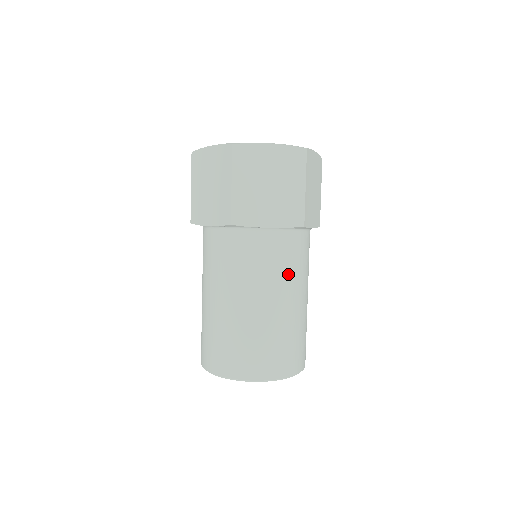
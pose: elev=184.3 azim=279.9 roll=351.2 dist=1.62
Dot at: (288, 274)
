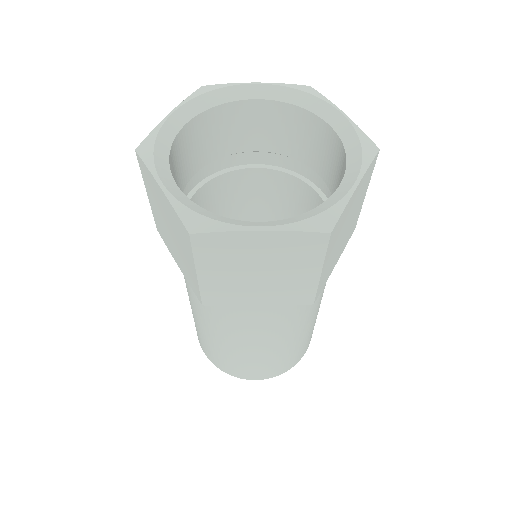
Dot at: (289, 324)
